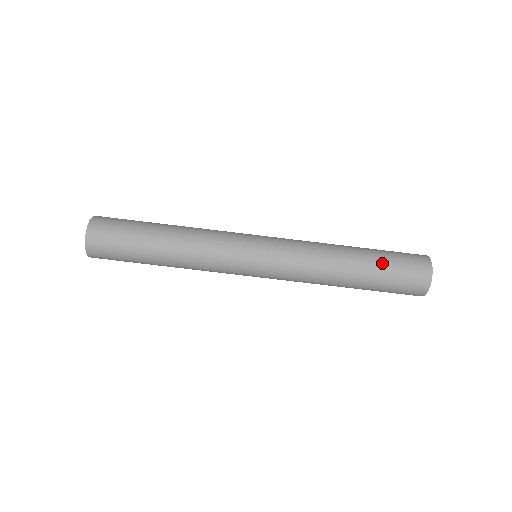
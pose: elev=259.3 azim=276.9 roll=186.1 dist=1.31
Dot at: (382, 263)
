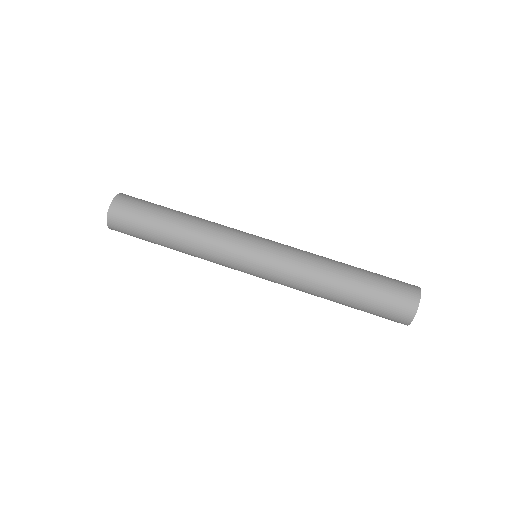
Dot at: (373, 276)
